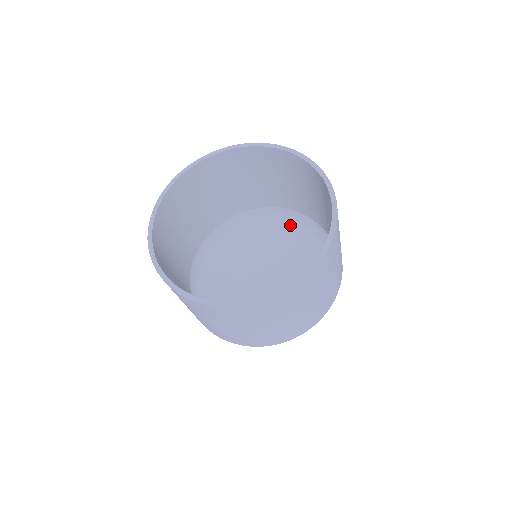
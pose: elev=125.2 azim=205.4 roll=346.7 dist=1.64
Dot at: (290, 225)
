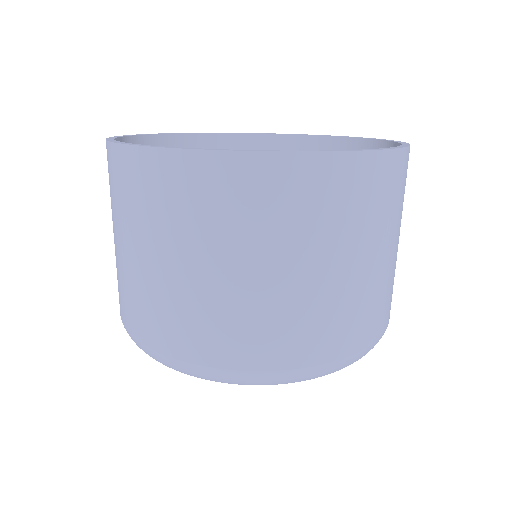
Dot at: occluded
